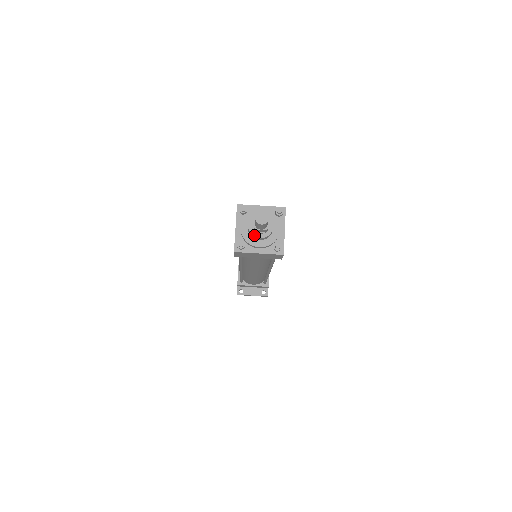
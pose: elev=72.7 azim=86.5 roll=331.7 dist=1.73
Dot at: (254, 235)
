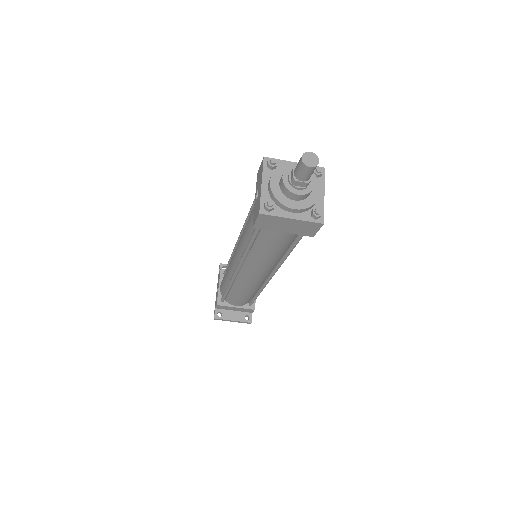
Dot at: (290, 190)
